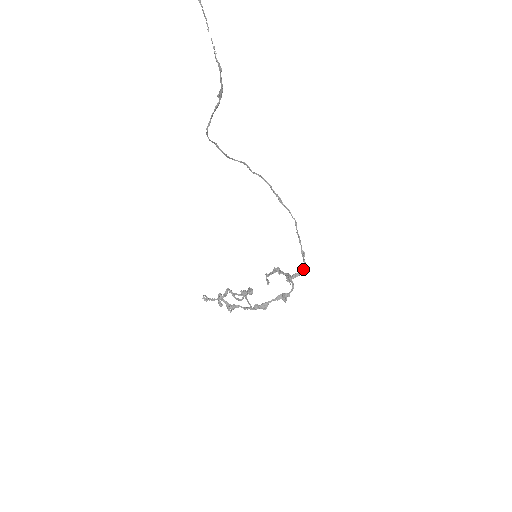
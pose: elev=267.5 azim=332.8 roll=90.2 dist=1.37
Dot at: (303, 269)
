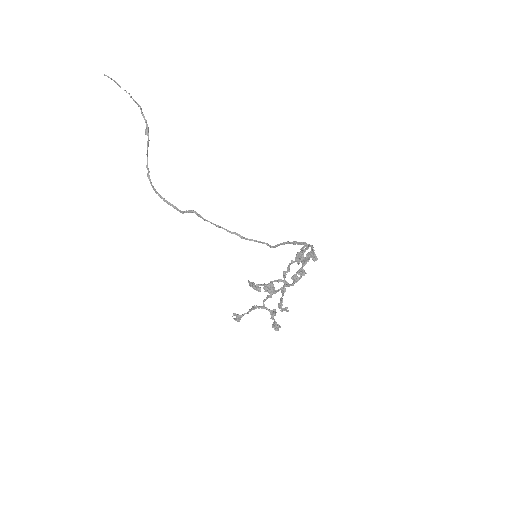
Dot at: occluded
